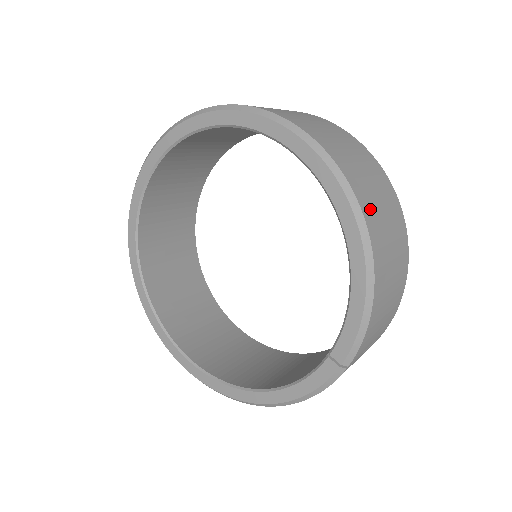
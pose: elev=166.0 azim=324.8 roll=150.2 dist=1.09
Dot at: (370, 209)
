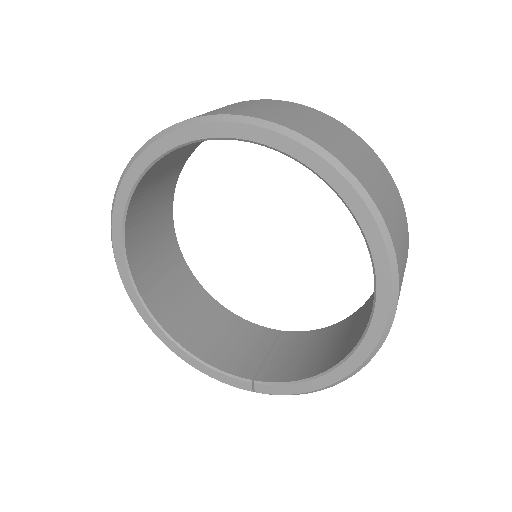
Dot at: occluded
